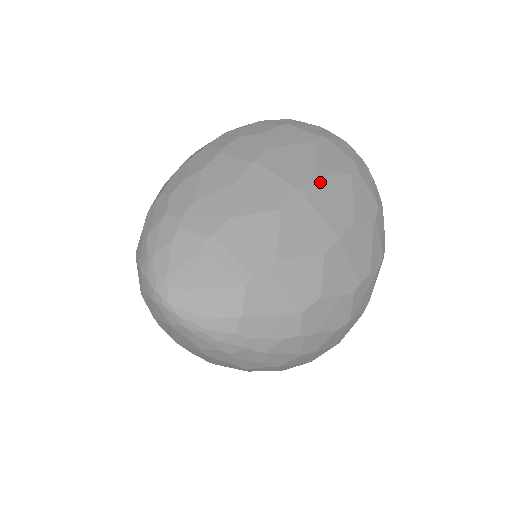
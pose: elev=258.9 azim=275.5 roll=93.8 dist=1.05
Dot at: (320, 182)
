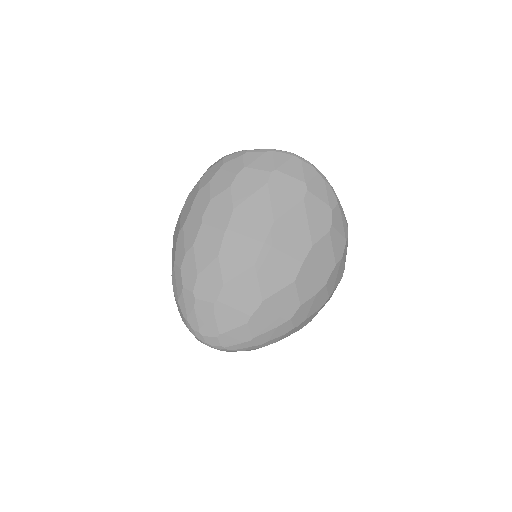
Dot at: (279, 225)
